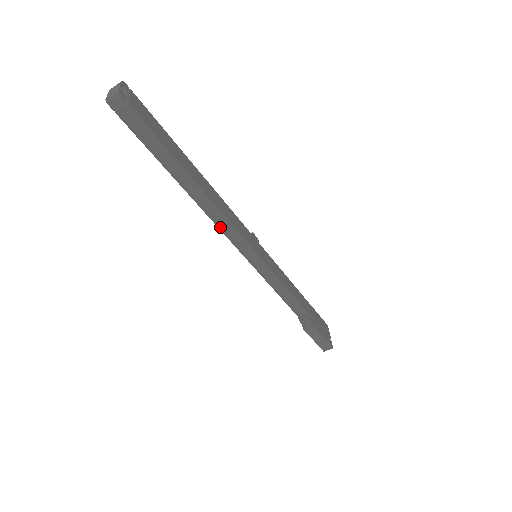
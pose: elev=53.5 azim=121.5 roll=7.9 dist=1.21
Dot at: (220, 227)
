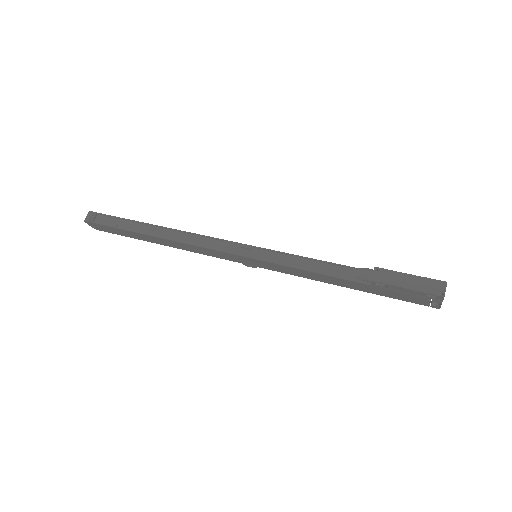
Dot at: (200, 247)
